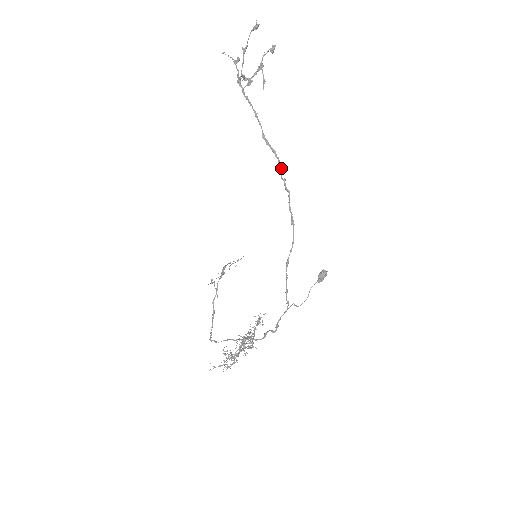
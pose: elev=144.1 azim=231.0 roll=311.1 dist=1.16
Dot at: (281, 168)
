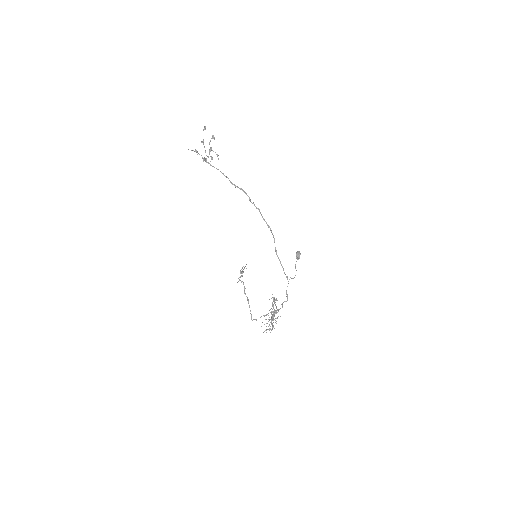
Dot at: (249, 197)
